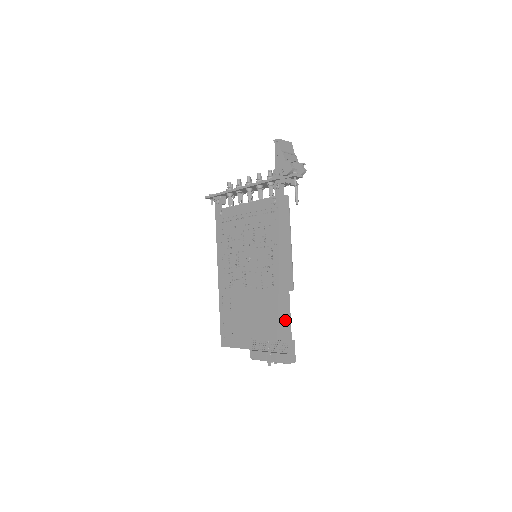
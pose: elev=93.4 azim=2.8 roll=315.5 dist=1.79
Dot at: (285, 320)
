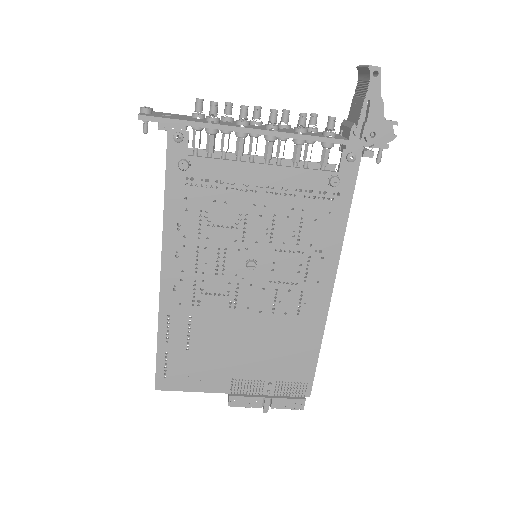
Dot at: (310, 358)
